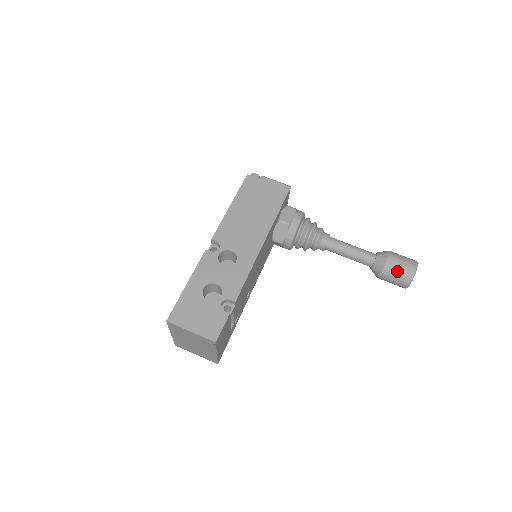
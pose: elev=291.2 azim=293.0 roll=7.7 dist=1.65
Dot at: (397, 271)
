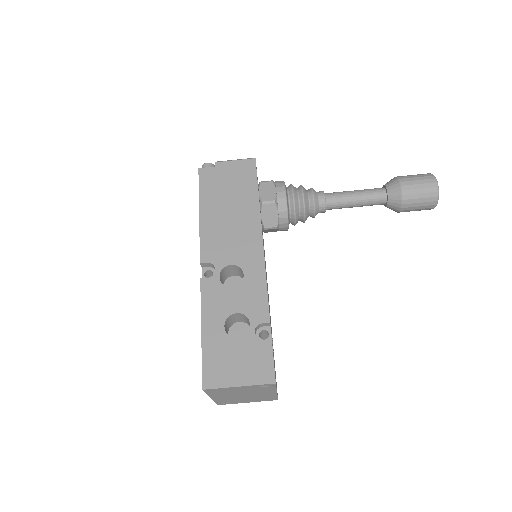
Dot at: (418, 194)
